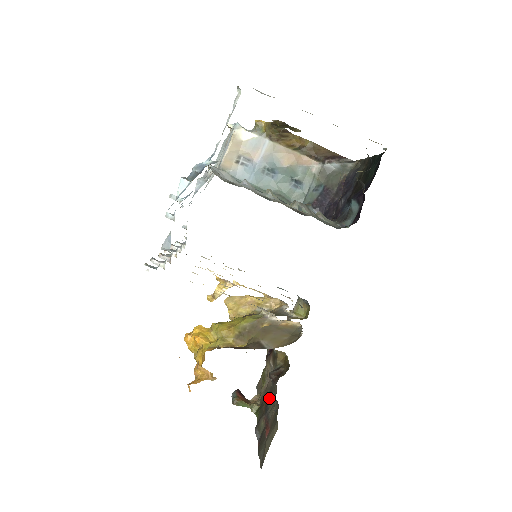
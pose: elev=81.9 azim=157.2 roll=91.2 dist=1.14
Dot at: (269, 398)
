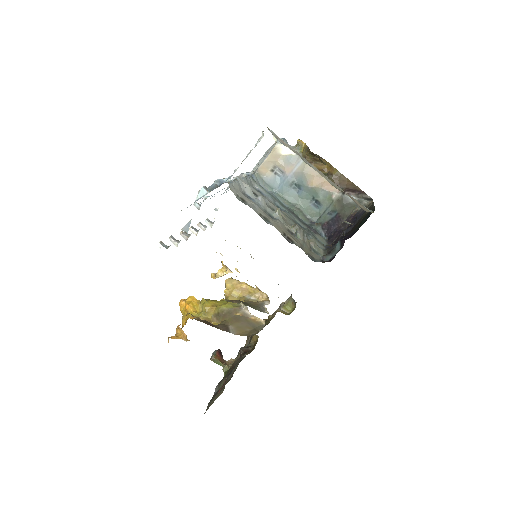
Dot at: occluded
